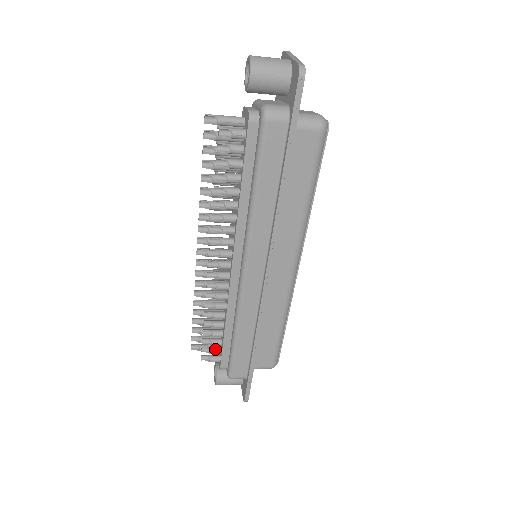
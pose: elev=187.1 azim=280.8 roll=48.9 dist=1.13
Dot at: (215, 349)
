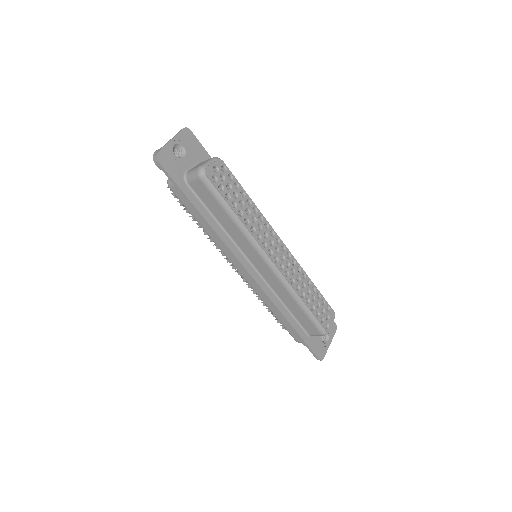
Dot at: occluded
